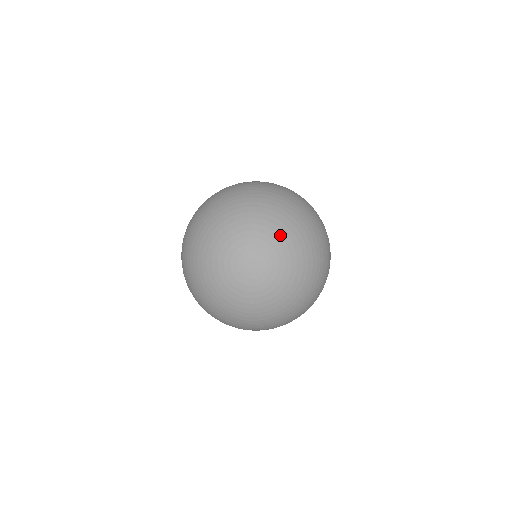
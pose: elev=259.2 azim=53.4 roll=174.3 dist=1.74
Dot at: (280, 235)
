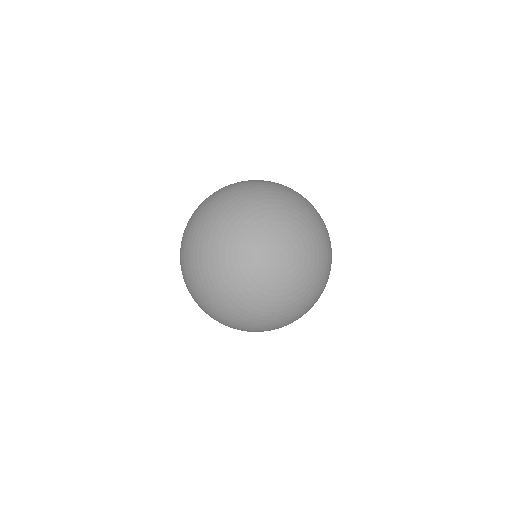
Dot at: (315, 260)
